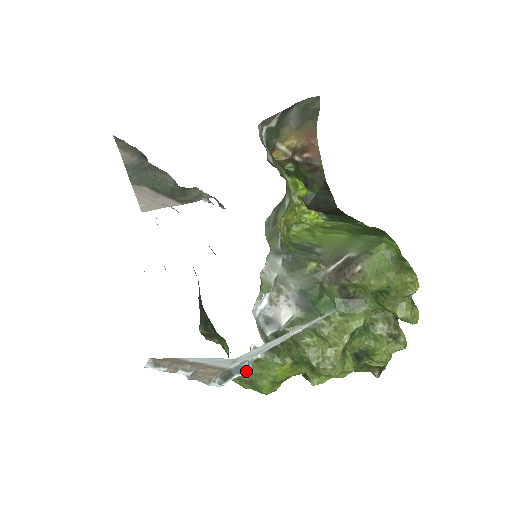
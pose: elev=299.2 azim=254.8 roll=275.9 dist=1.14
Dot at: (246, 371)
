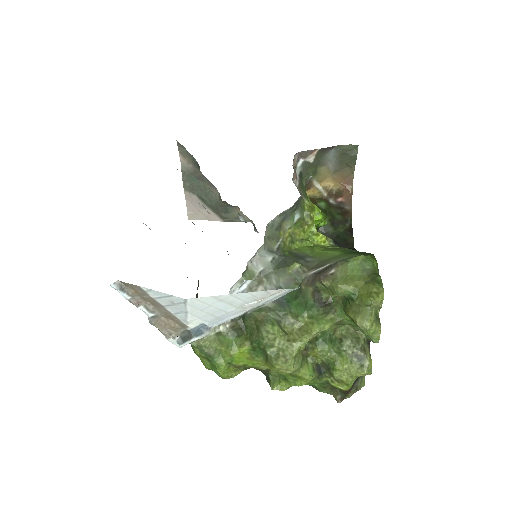
Dot at: (203, 336)
